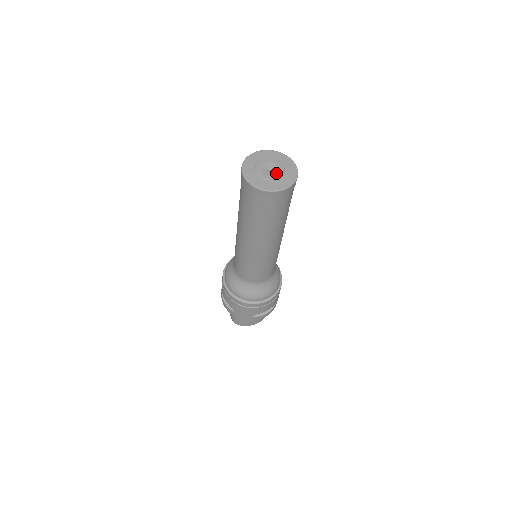
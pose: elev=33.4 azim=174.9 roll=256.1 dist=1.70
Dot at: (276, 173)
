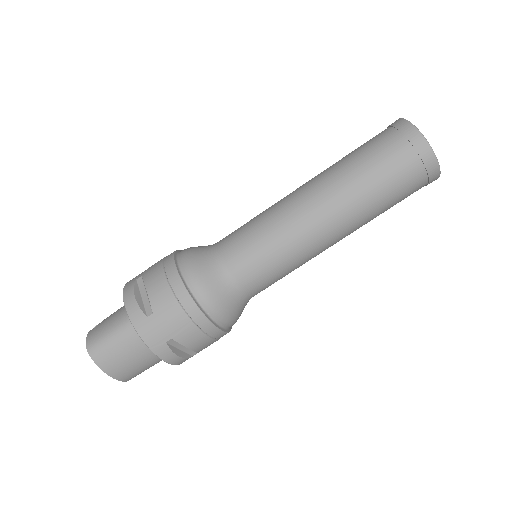
Dot at: occluded
